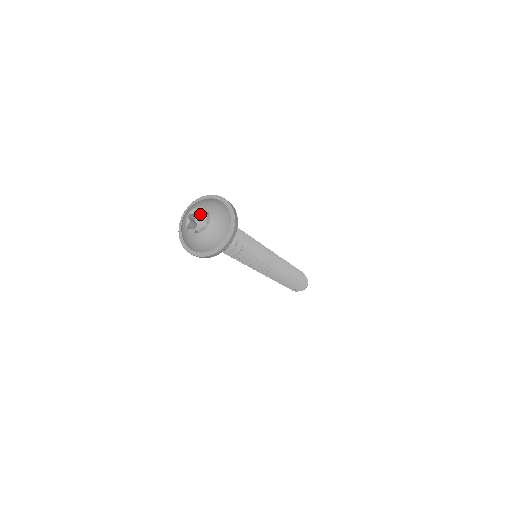
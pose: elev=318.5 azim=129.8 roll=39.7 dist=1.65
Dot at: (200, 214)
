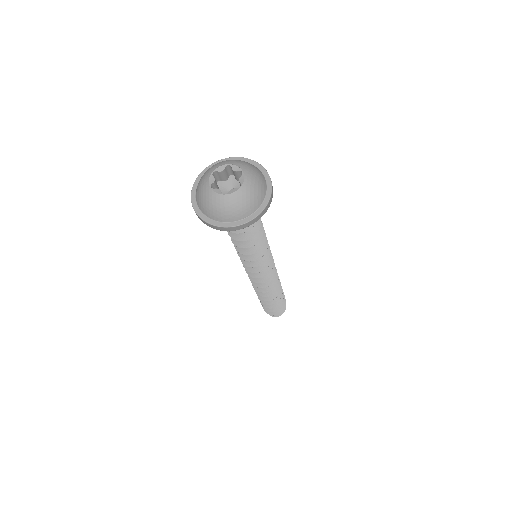
Dot at: (239, 177)
